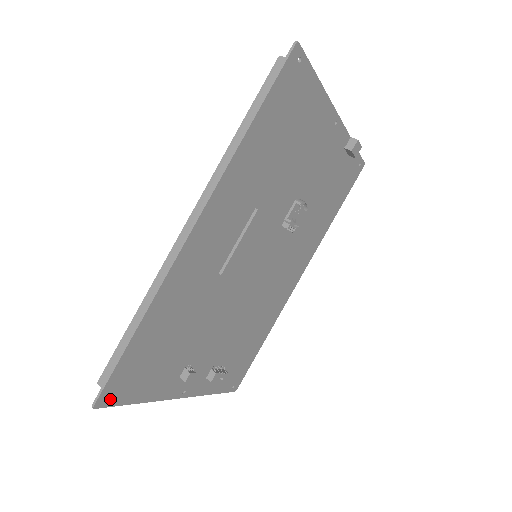
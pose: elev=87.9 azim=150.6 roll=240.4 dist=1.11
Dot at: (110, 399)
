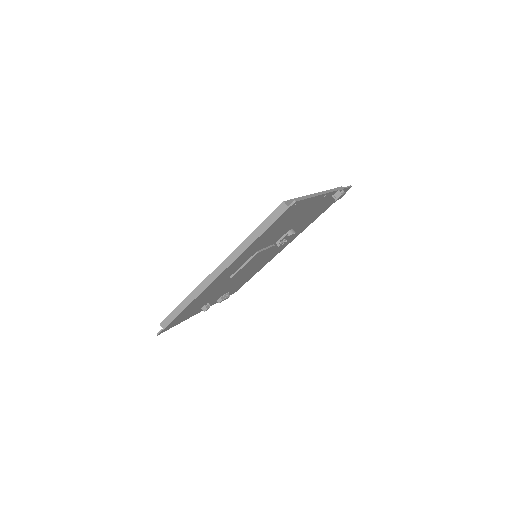
Dot at: (165, 329)
